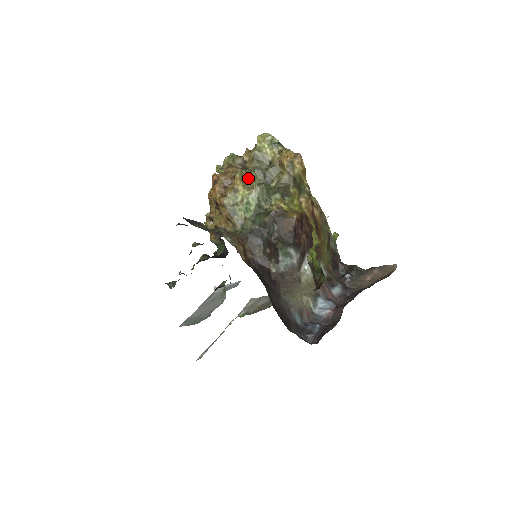
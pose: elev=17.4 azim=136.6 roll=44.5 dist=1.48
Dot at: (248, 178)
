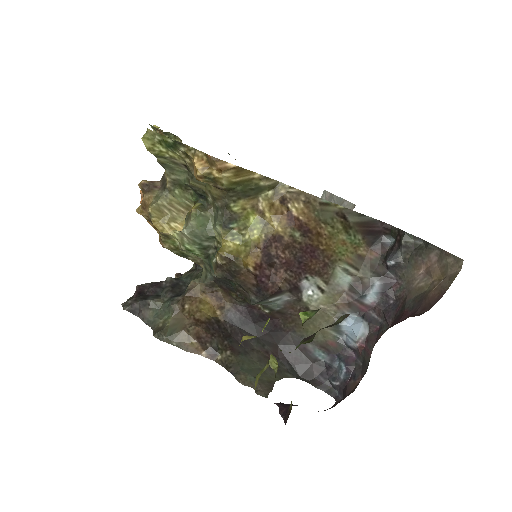
Dot at: (173, 204)
